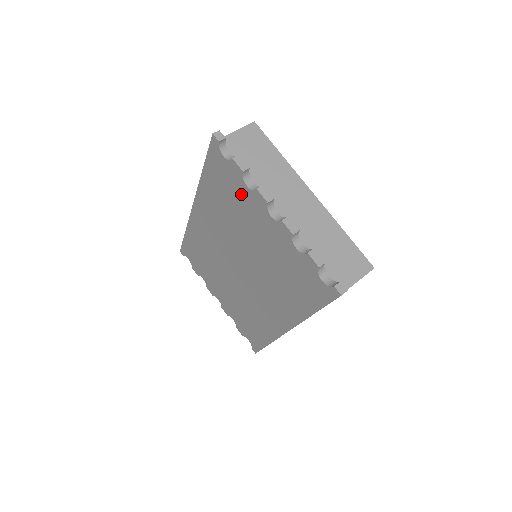
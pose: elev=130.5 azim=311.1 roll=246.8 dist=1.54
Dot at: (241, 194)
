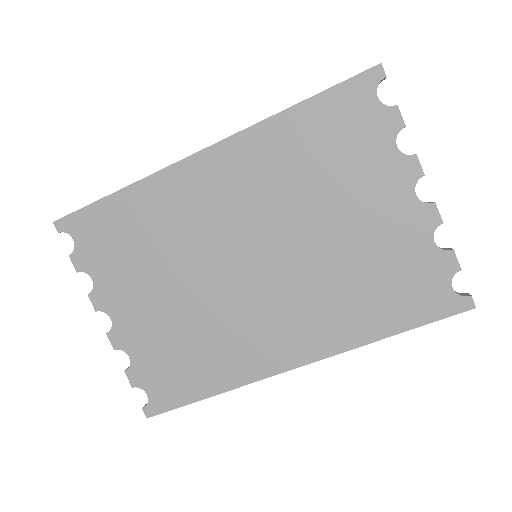
Dot at: (372, 154)
